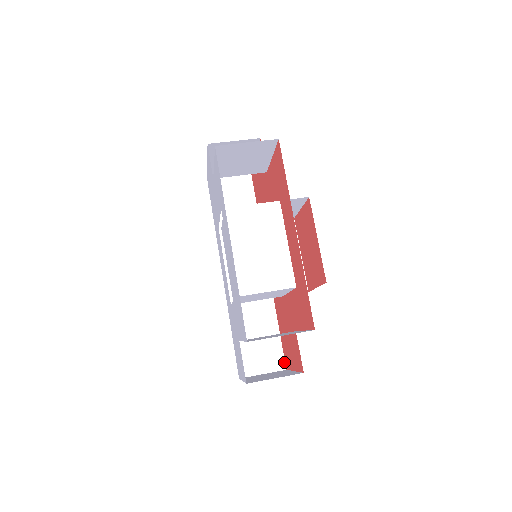
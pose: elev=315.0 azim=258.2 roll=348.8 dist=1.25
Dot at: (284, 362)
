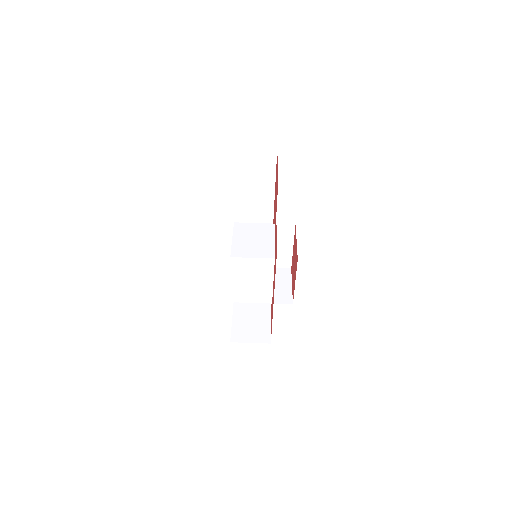
Dot at: occluded
